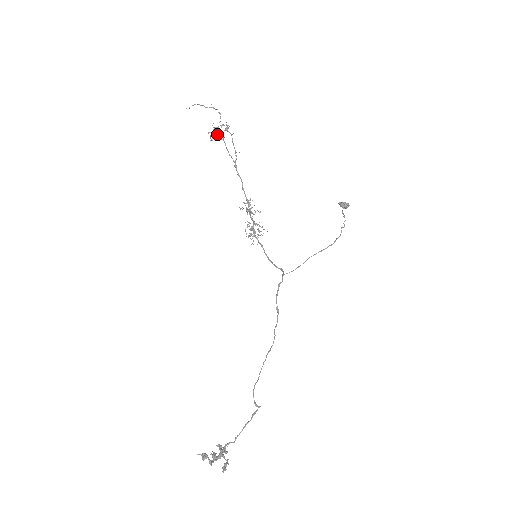
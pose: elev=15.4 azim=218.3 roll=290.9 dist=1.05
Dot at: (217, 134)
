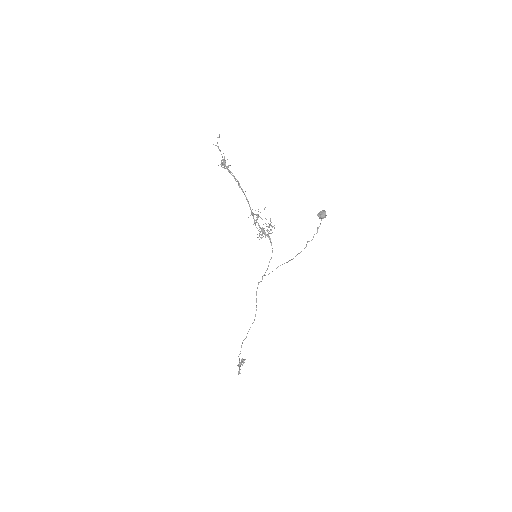
Dot at: (225, 164)
